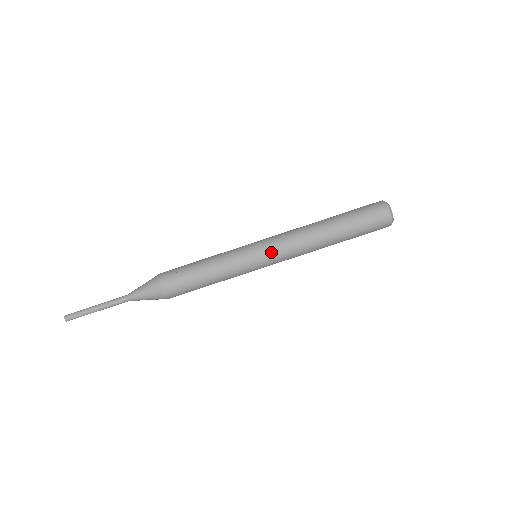
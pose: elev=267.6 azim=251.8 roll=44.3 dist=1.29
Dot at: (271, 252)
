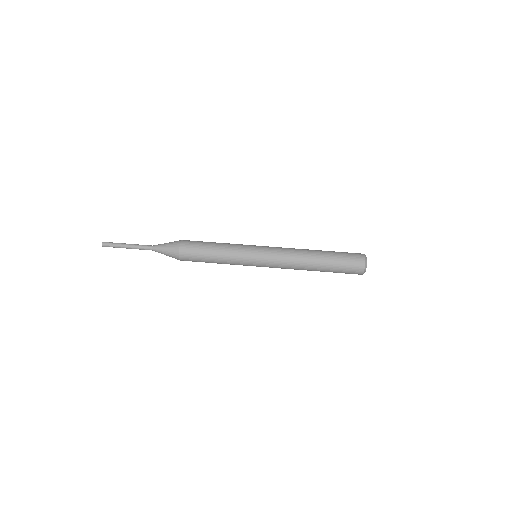
Dot at: (268, 249)
